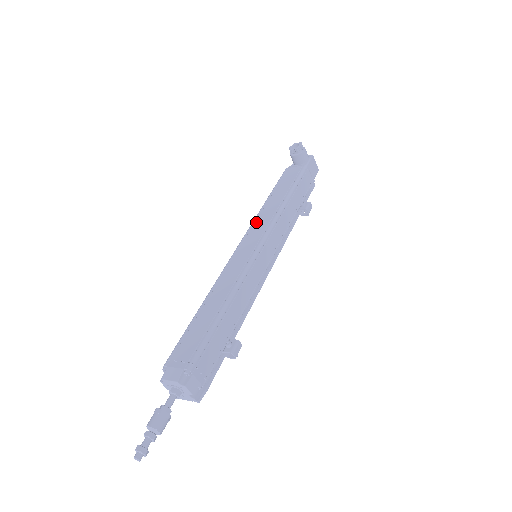
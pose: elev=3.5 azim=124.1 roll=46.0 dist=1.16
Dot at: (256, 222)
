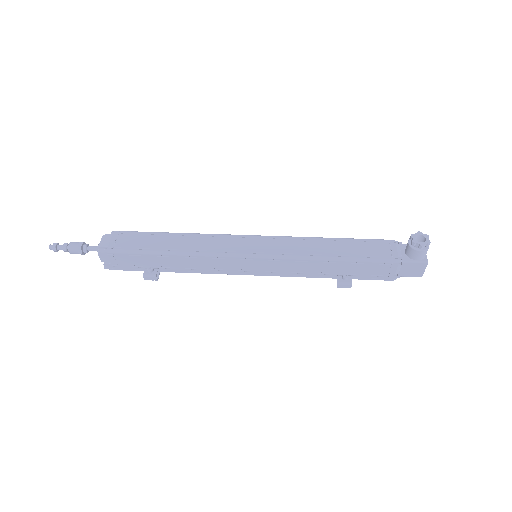
Dot at: (291, 240)
